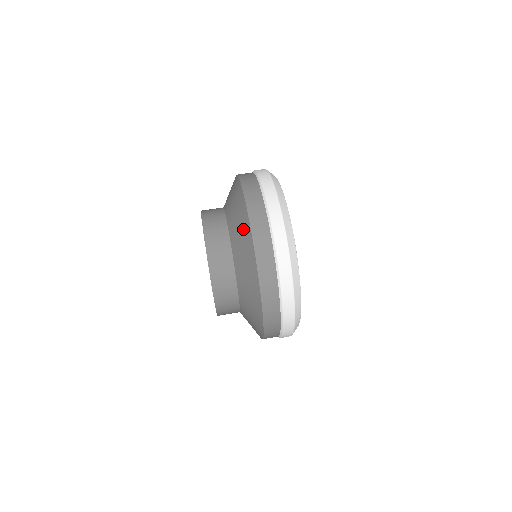
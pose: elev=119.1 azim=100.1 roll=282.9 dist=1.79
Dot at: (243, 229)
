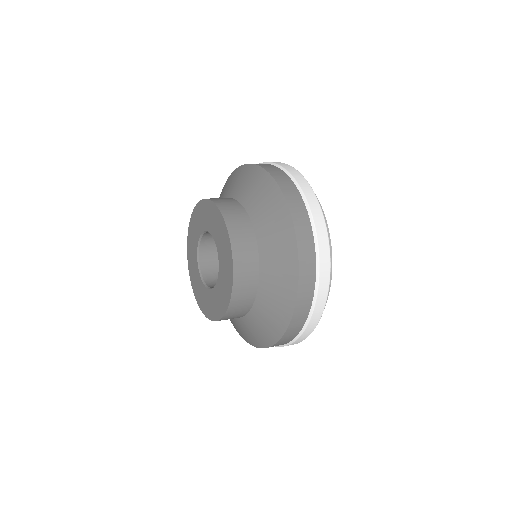
Dot at: (256, 179)
